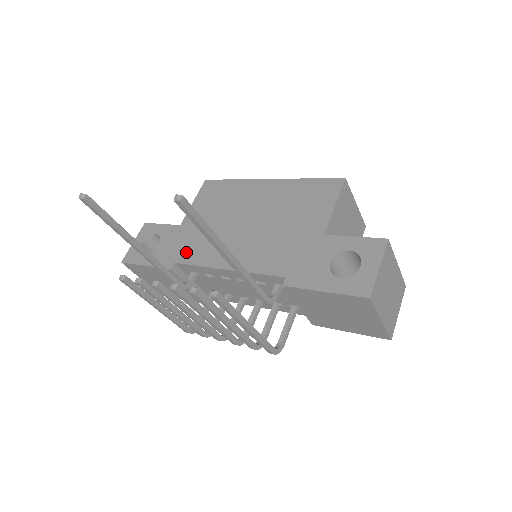
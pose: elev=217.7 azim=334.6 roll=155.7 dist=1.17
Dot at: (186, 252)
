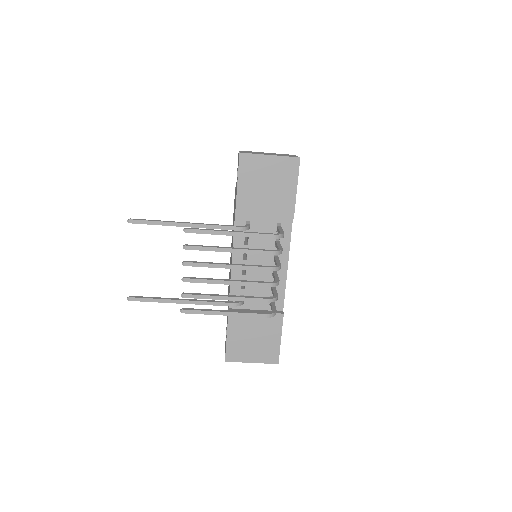
Dot at: occluded
